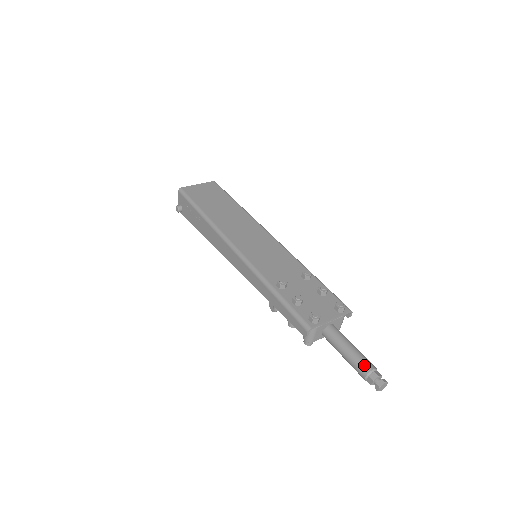
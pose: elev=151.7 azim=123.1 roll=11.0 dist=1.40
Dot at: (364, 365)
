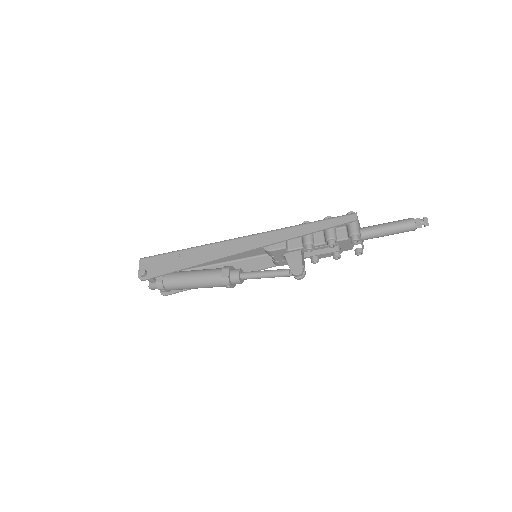
Dot at: (406, 219)
